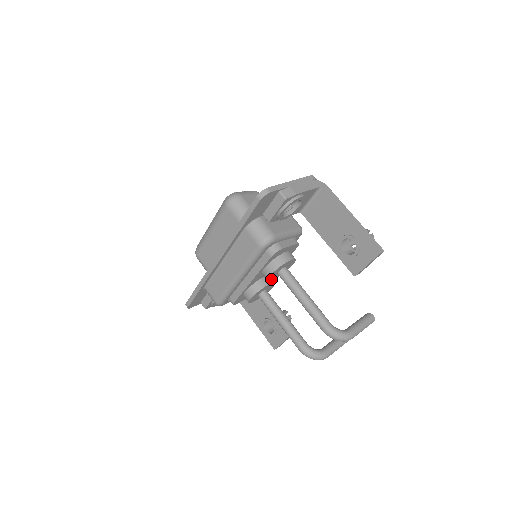
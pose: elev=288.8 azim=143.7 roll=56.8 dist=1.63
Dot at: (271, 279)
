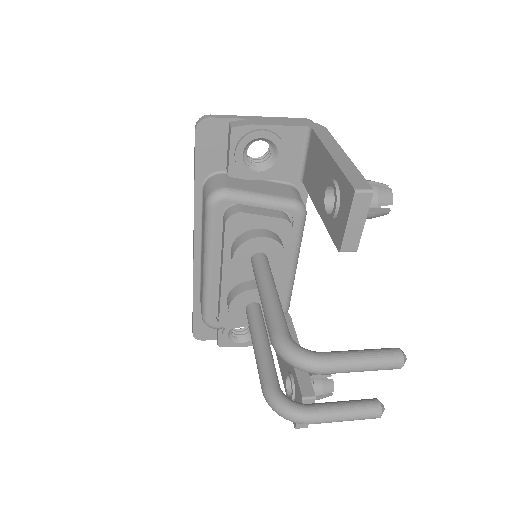
Dot at: (248, 275)
